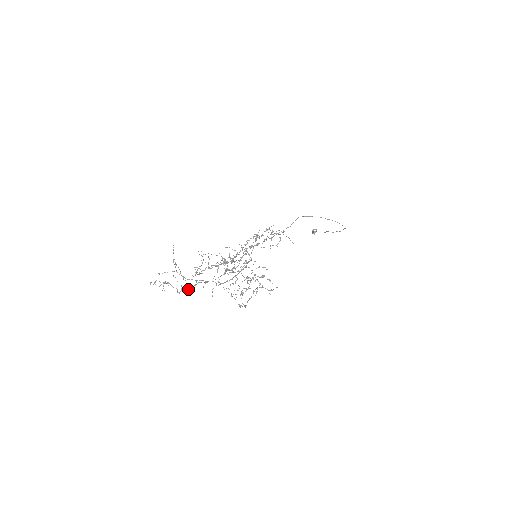
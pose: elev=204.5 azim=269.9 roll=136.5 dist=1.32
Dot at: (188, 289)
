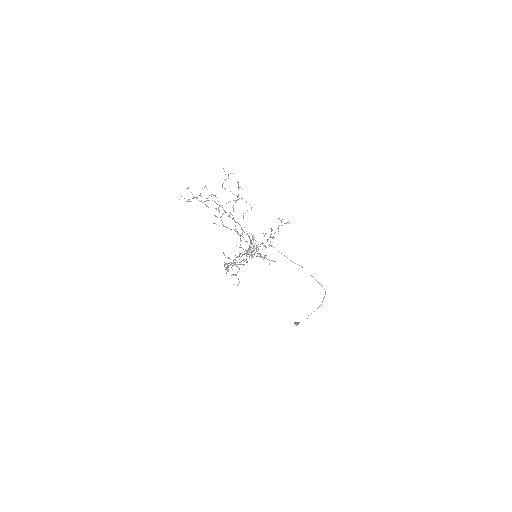
Dot at: (212, 200)
